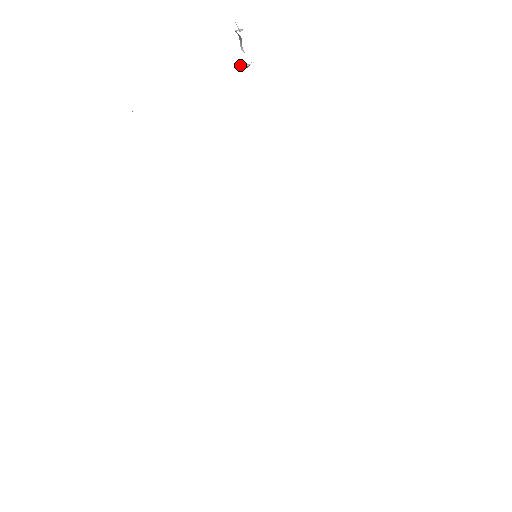
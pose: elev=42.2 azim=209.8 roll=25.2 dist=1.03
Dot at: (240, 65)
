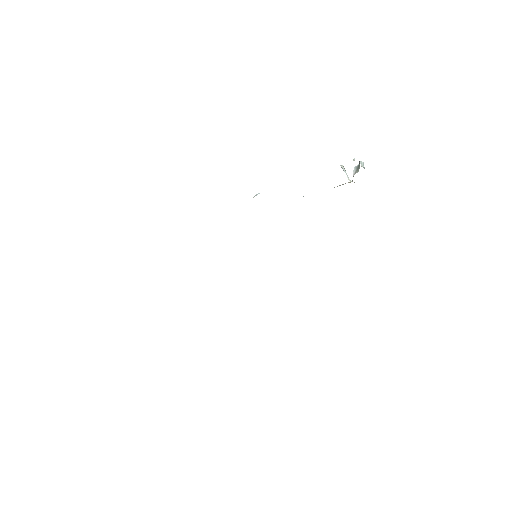
Dot at: (344, 171)
